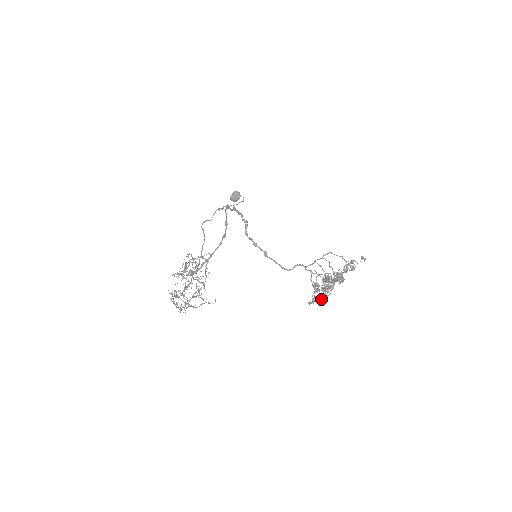
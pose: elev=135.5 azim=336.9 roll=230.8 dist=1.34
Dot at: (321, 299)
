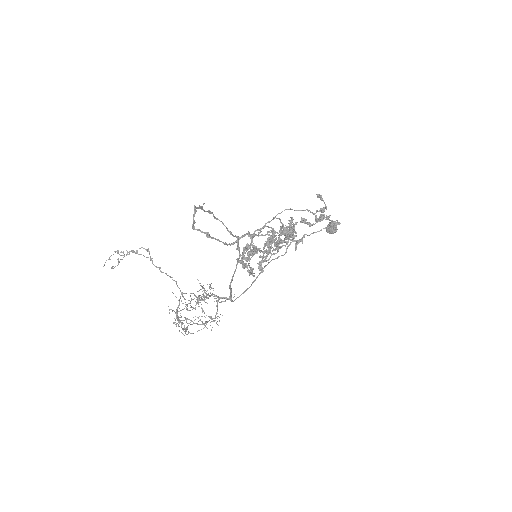
Dot at: (259, 264)
